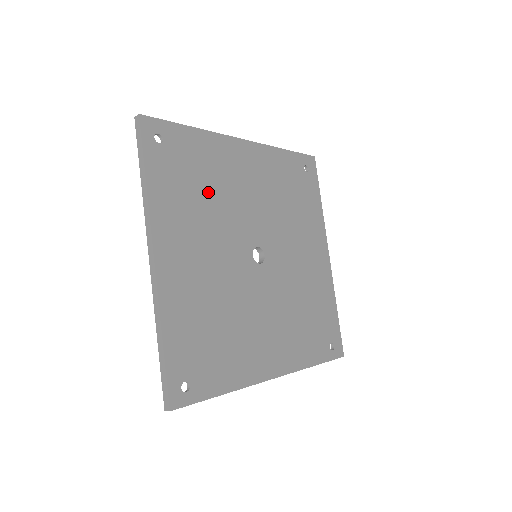
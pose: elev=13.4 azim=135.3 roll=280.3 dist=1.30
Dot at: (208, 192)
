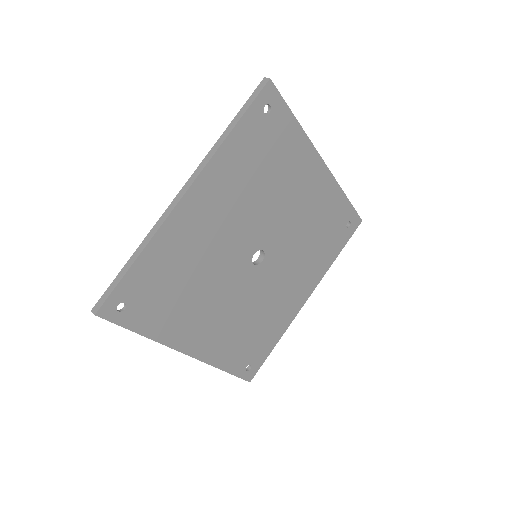
Dot at: (266, 180)
